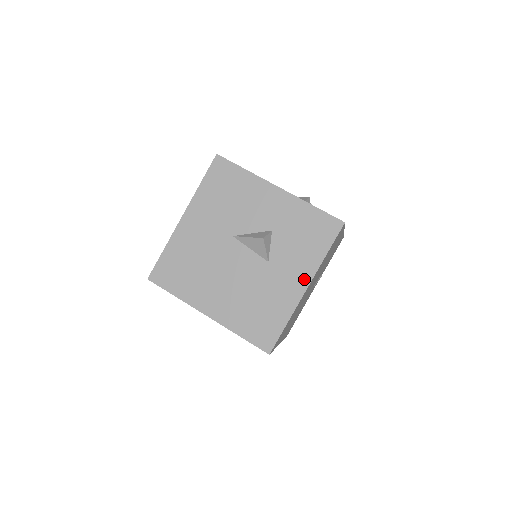
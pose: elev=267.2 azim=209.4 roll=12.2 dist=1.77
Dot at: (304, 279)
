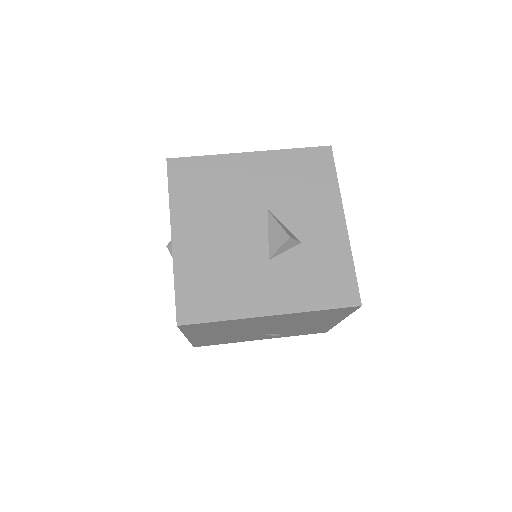
Dot at: (279, 306)
